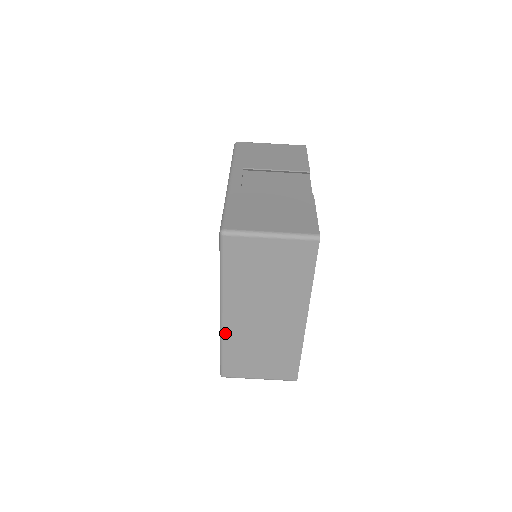
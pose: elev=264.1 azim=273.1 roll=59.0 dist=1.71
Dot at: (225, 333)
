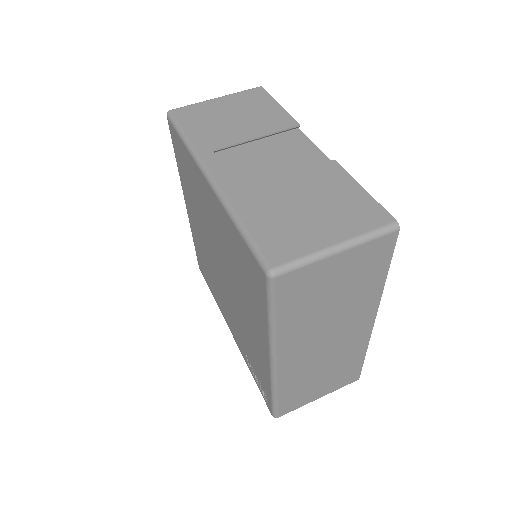
Dot at: (279, 379)
